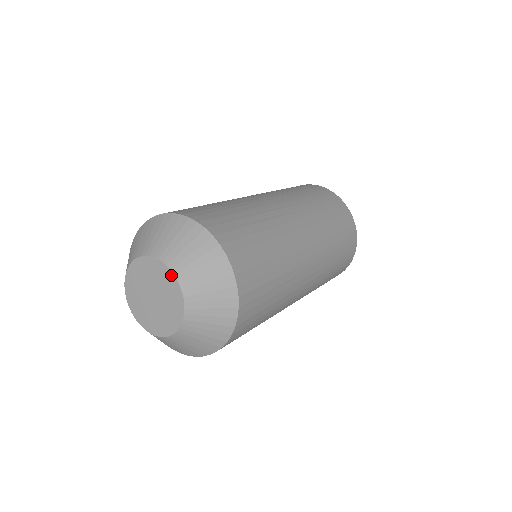
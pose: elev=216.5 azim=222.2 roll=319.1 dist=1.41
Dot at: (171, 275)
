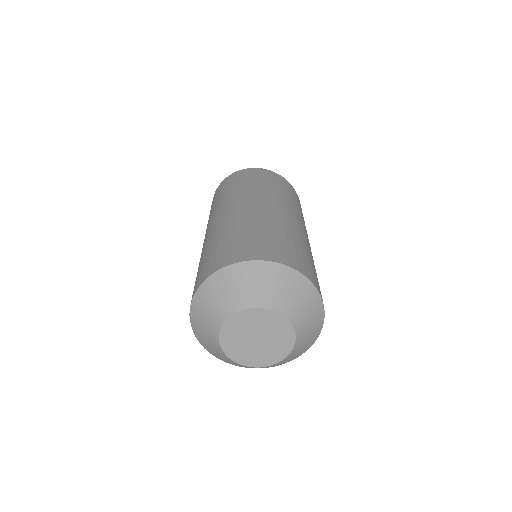
Dot at: (292, 334)
